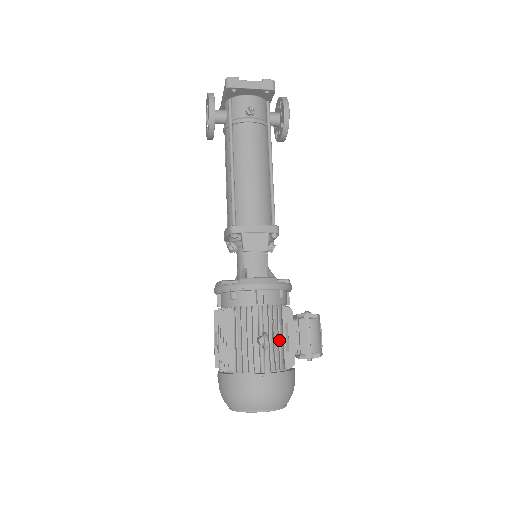
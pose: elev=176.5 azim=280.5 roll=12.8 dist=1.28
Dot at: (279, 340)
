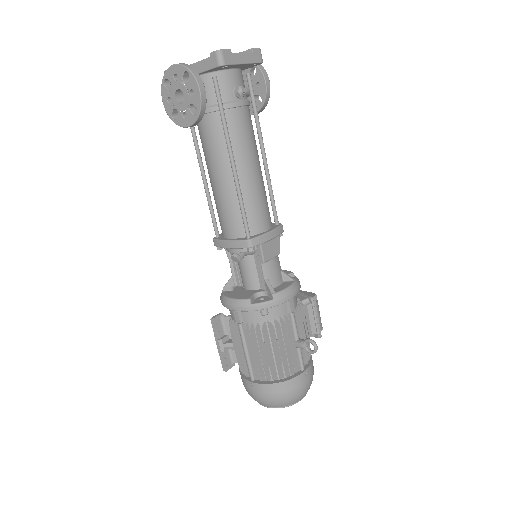
Dot at: (306, 335)
